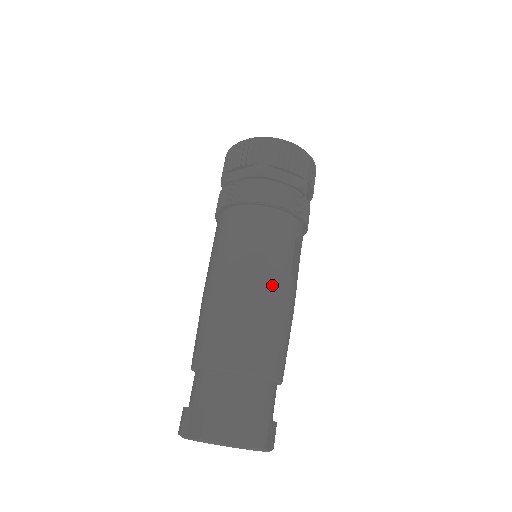
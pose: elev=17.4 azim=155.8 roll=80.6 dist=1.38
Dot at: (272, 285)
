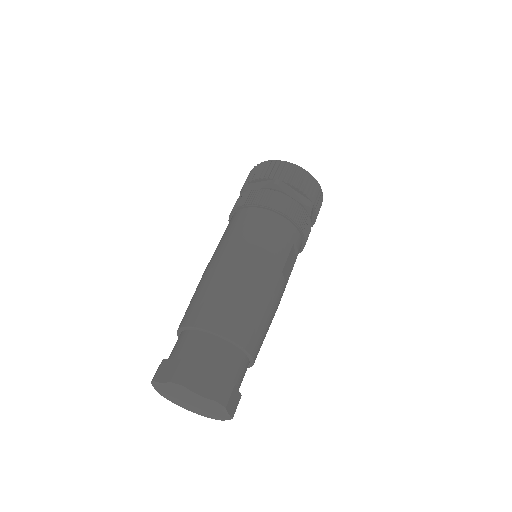
Dot at: (264, 273)
